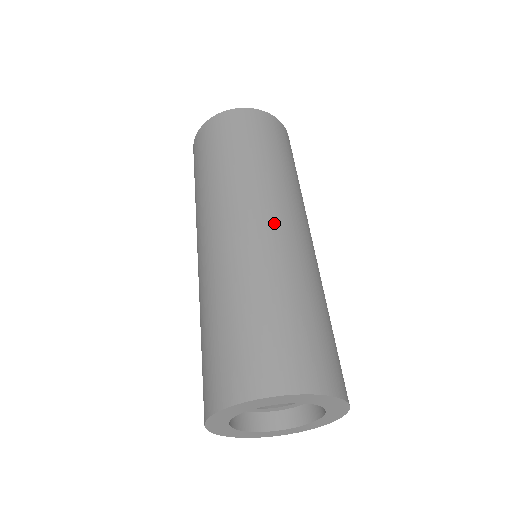
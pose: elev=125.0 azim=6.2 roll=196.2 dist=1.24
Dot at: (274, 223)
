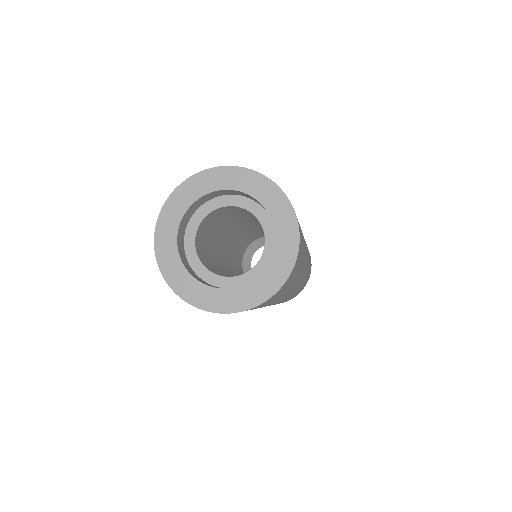
Dot at: occluded
